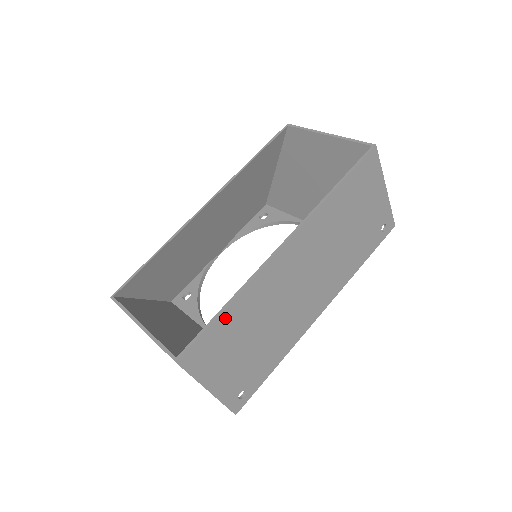
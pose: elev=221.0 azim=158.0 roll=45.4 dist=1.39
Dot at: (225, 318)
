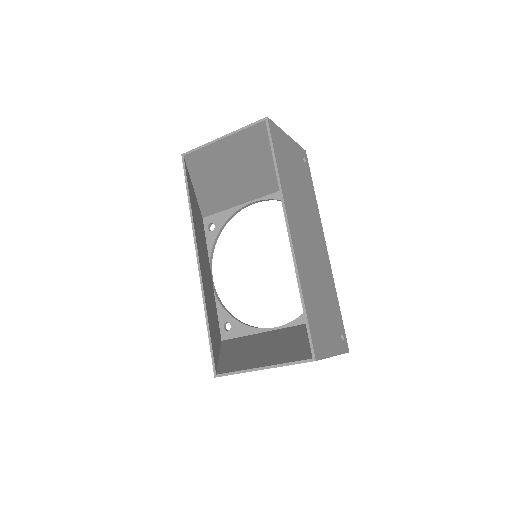
Dot at: (308, 308)
